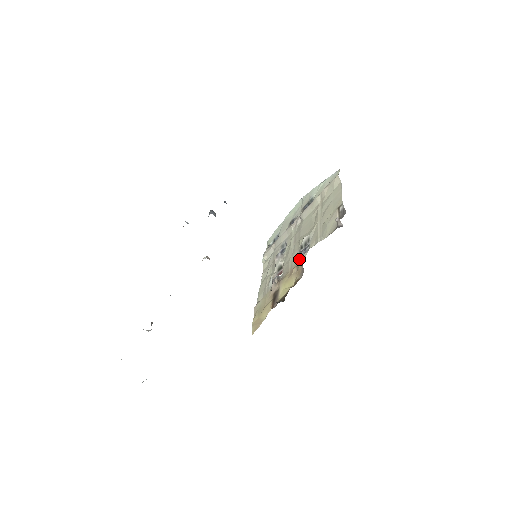
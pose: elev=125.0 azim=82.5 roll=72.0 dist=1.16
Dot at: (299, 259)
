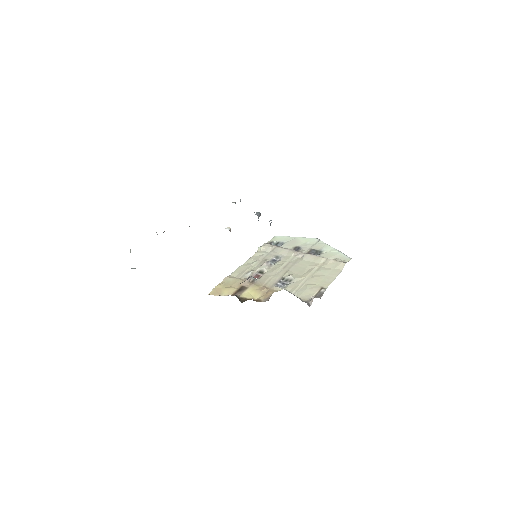
Dot at: (274, 286)
